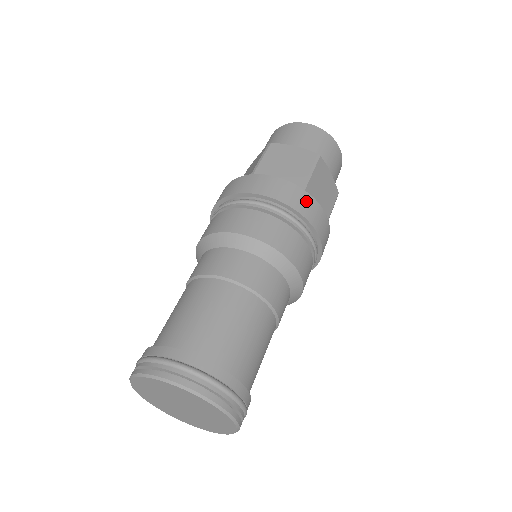
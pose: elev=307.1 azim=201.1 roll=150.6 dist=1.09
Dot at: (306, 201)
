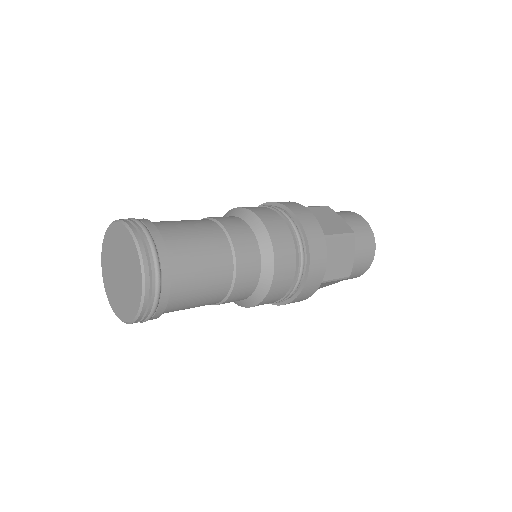
Dot at: (319, 240)
